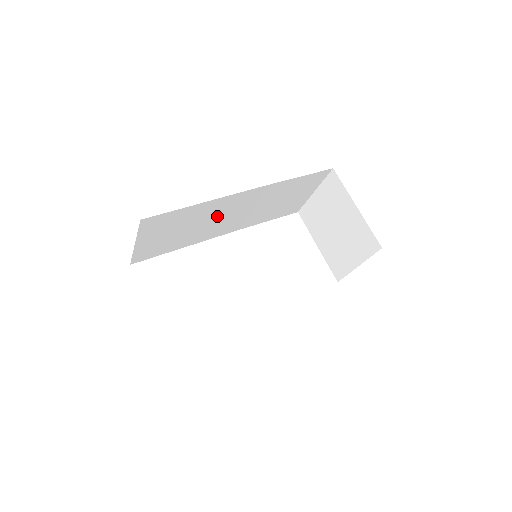
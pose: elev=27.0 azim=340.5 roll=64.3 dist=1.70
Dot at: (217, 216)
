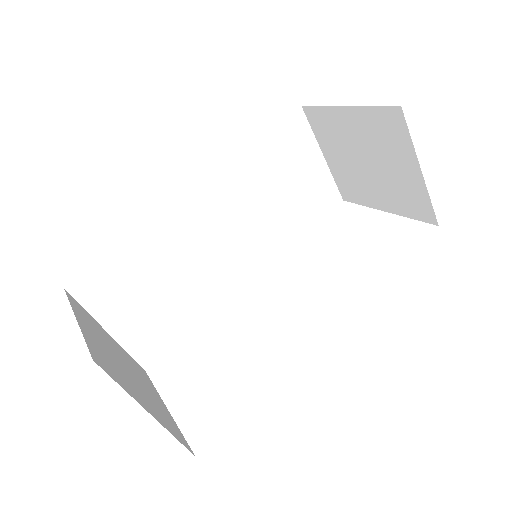
Dot at: (195, 249)
